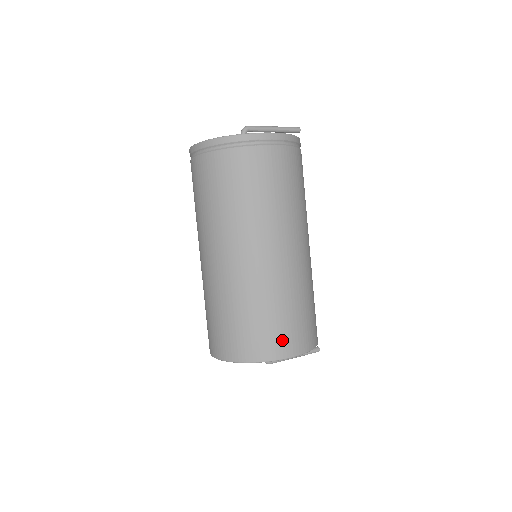
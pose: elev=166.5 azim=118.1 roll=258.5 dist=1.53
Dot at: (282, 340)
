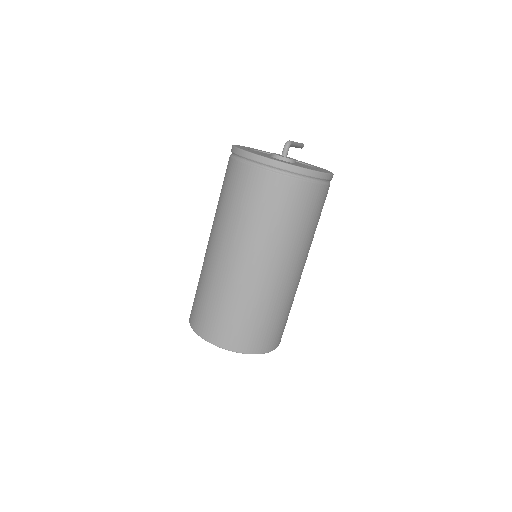
Dot at: (280, 335)
